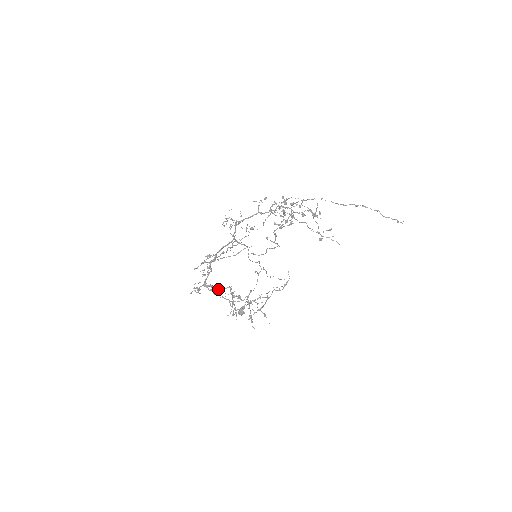
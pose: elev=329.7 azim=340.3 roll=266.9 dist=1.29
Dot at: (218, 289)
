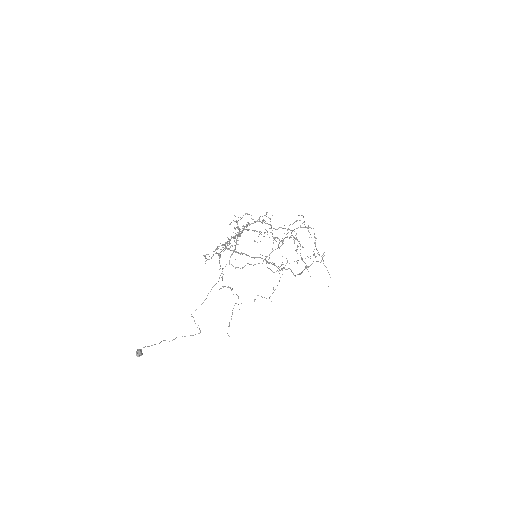
Dot at: (248, 255)
